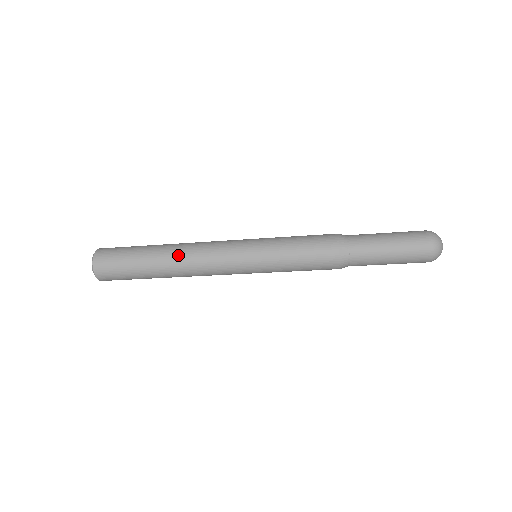
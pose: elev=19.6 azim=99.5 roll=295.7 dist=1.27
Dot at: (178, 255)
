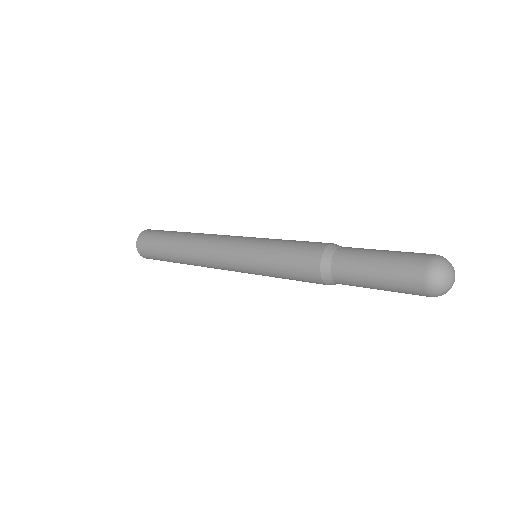
Dot at: (190, 259)
